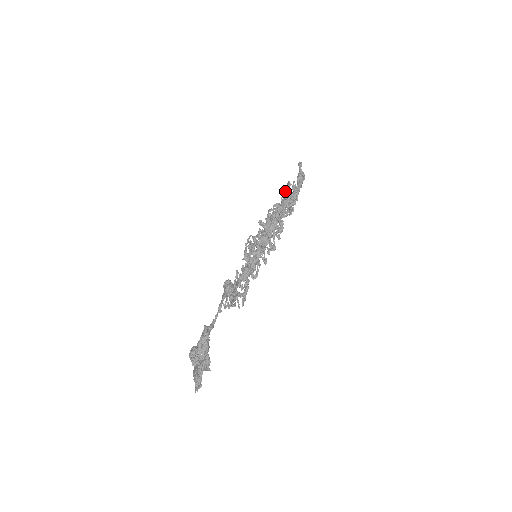
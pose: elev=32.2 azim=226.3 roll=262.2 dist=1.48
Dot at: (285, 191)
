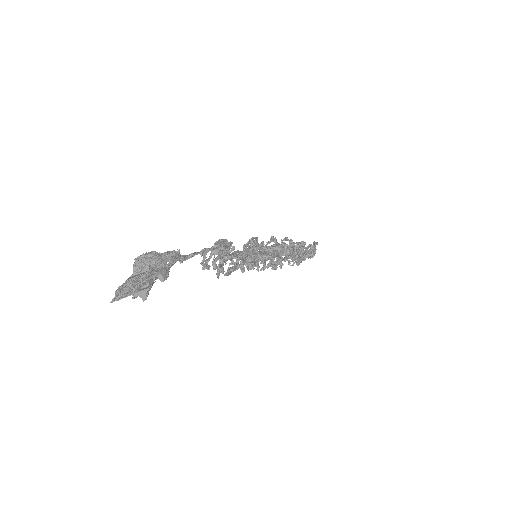
Dot at: (303, 241)
